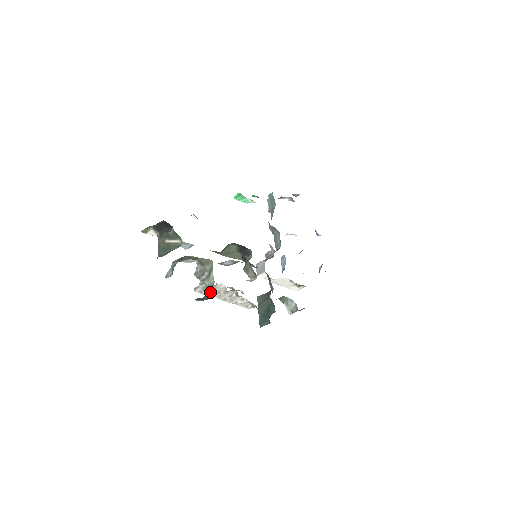
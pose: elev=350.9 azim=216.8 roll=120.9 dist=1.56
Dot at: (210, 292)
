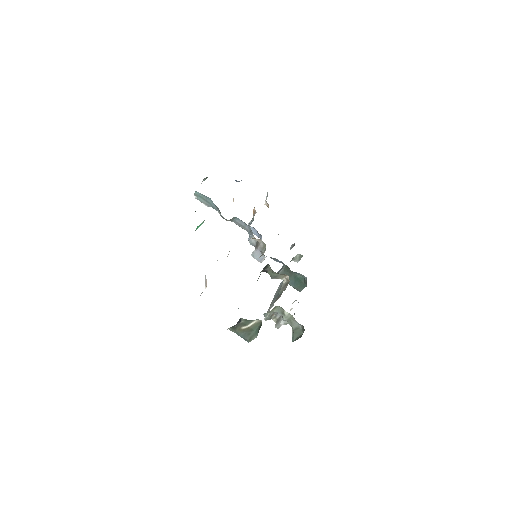
Dot at: (300, 324)
